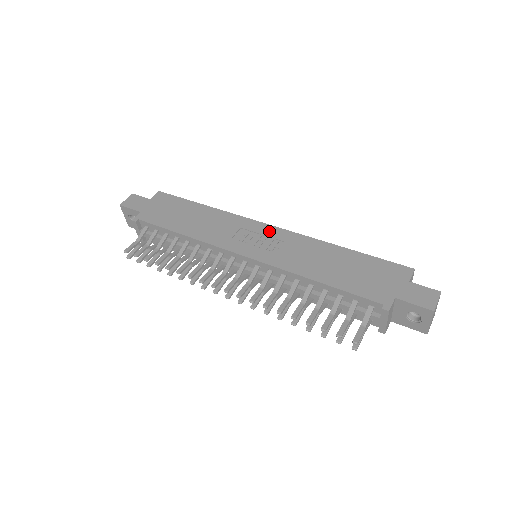
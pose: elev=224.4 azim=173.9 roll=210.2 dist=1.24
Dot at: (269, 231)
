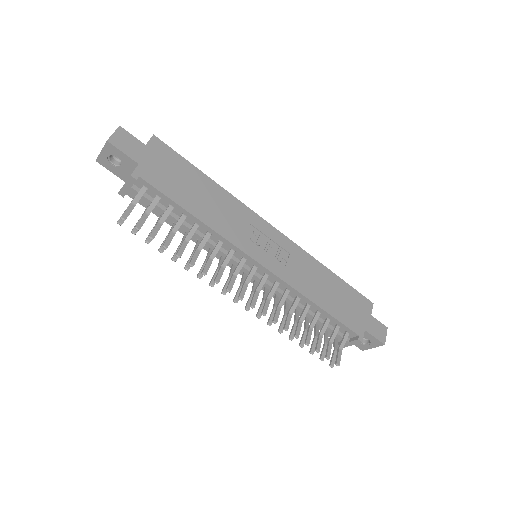
Dot at: (275, 236)
